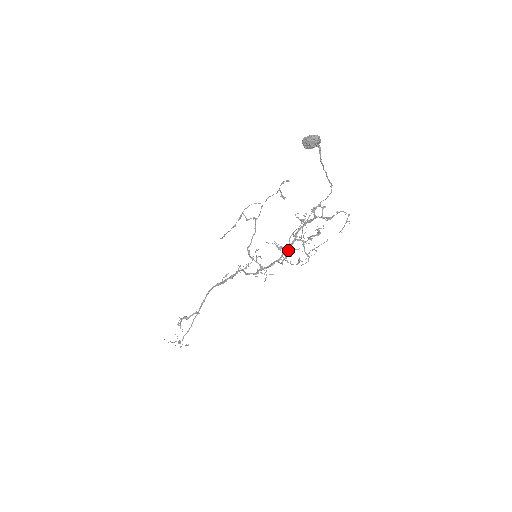
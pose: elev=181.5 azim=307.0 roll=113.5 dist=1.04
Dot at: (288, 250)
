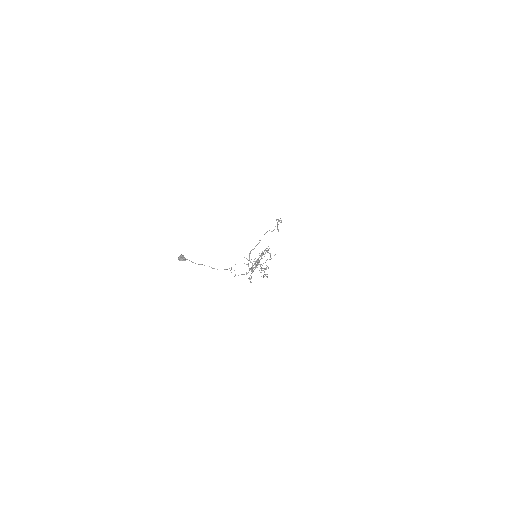
Dot at: (235, 274)
